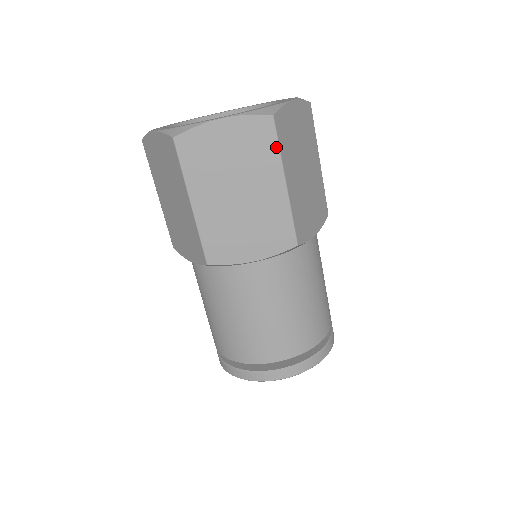
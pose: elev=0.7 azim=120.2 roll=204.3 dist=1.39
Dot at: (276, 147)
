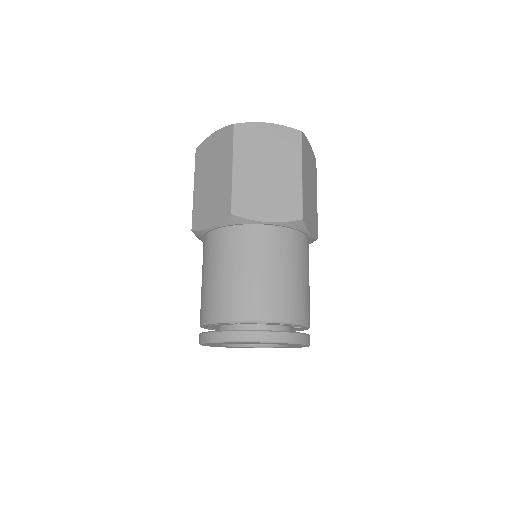
Dot at: (300, 150)
